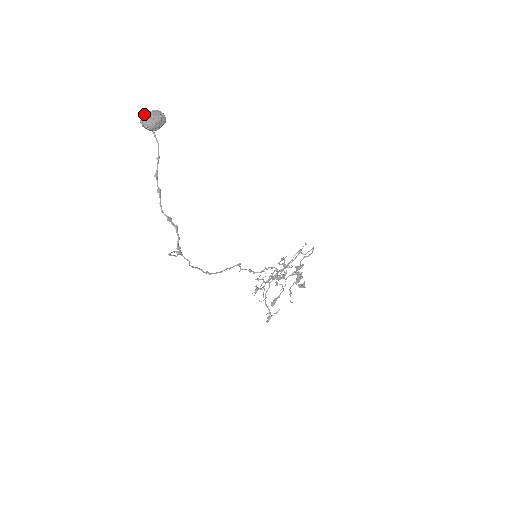
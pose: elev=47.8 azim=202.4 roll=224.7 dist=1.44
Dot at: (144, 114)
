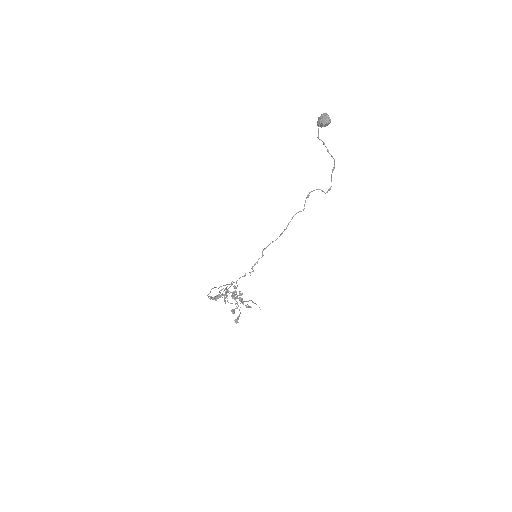
Dot at: (326, 114)
